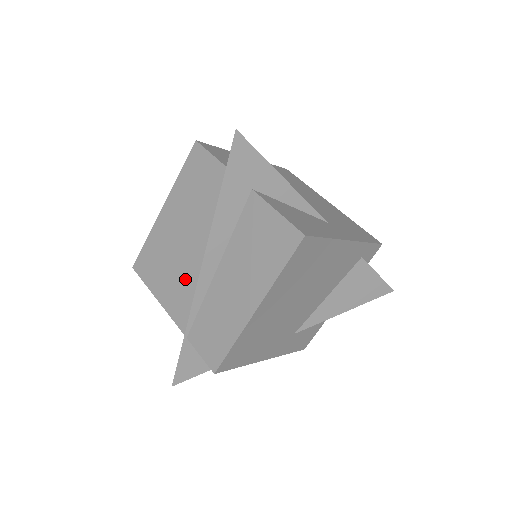
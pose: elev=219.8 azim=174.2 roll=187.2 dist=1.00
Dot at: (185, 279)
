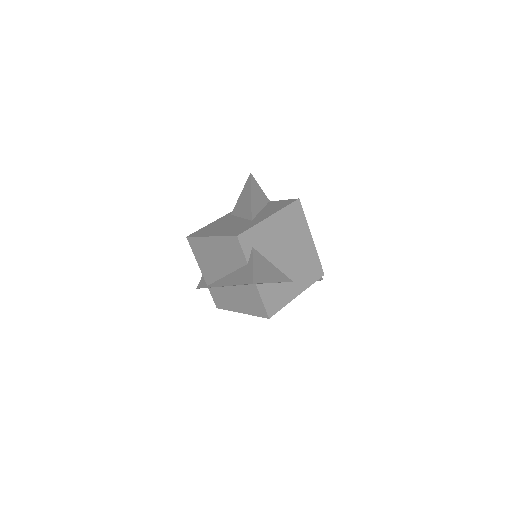
Dot at: (213, 272)
